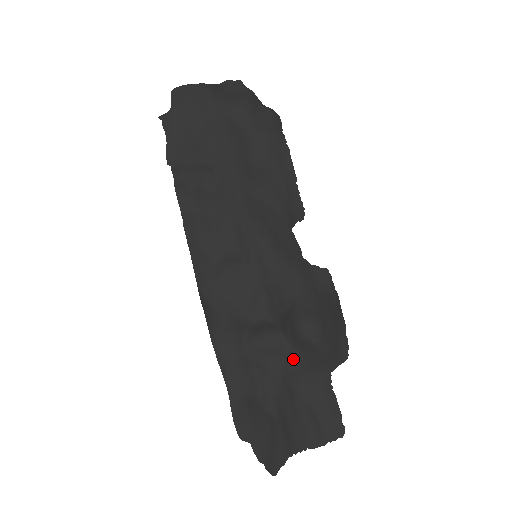
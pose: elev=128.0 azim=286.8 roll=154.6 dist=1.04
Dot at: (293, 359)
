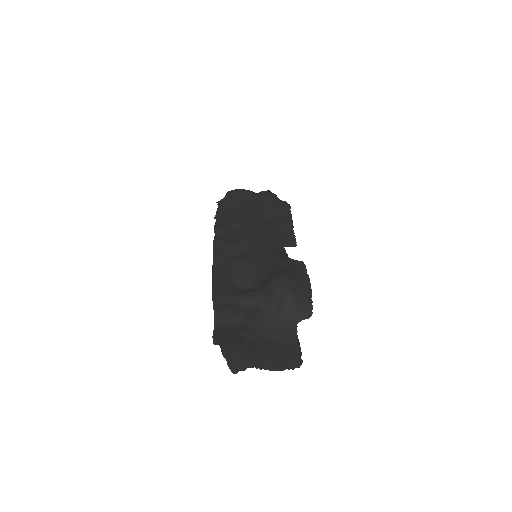
Dot at: (268, 308)
